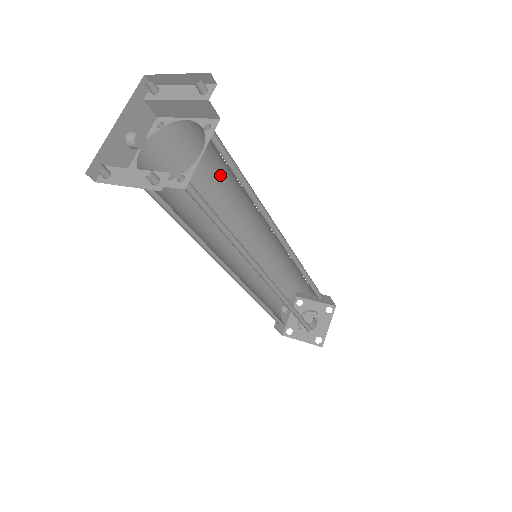
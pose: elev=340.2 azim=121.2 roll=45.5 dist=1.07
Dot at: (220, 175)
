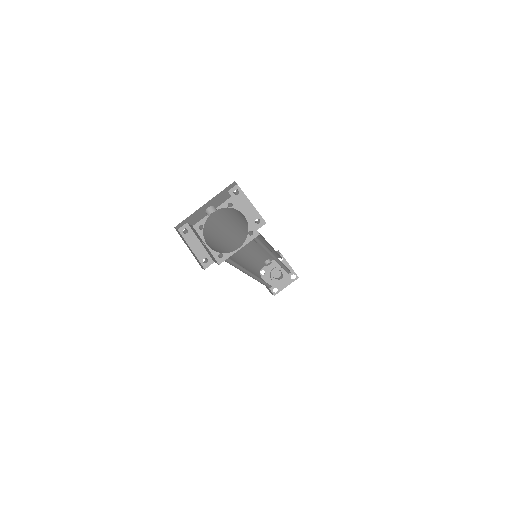
Dot at: occluded
